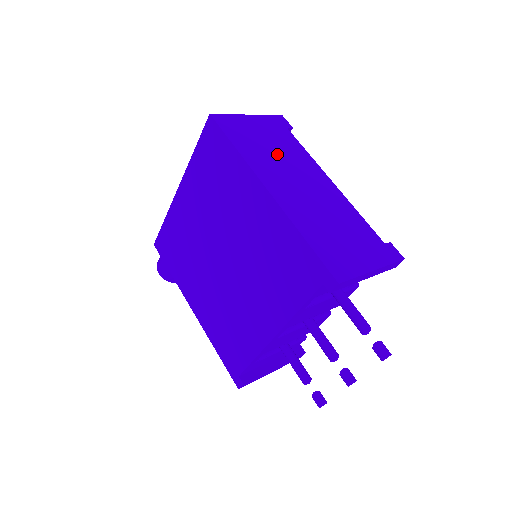
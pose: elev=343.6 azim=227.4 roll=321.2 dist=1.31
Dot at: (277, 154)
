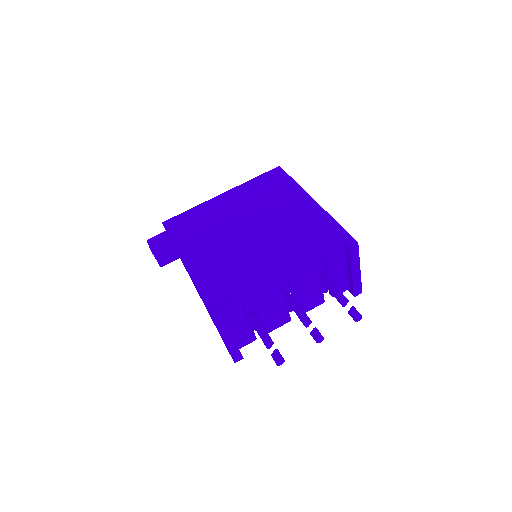
Dot at: occluded
